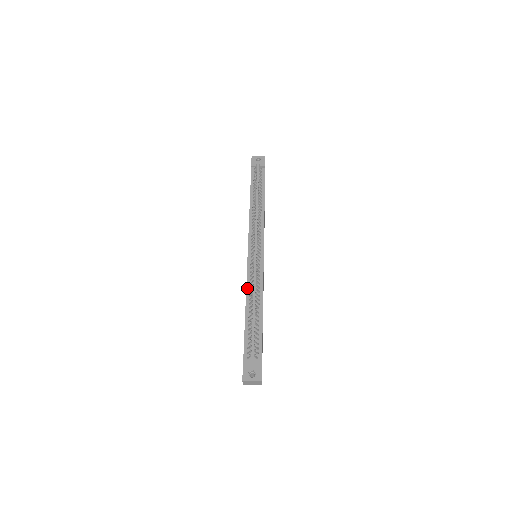
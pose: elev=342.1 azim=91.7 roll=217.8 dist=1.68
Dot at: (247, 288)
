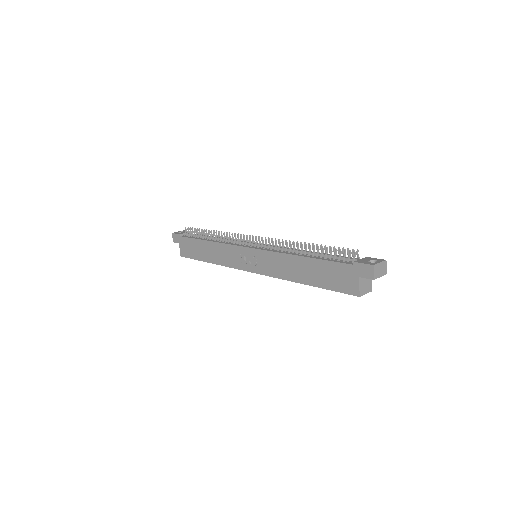
Dot at: (283, 252)
